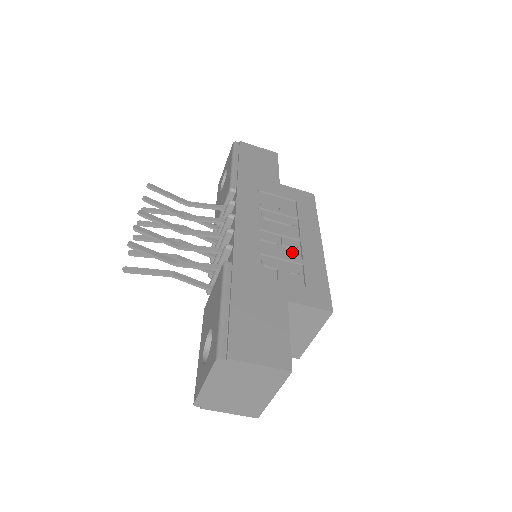
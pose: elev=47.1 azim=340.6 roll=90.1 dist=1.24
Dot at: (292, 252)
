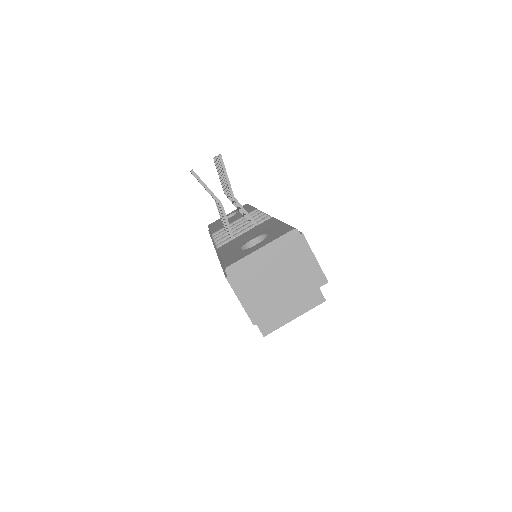
Dot at: occluded
